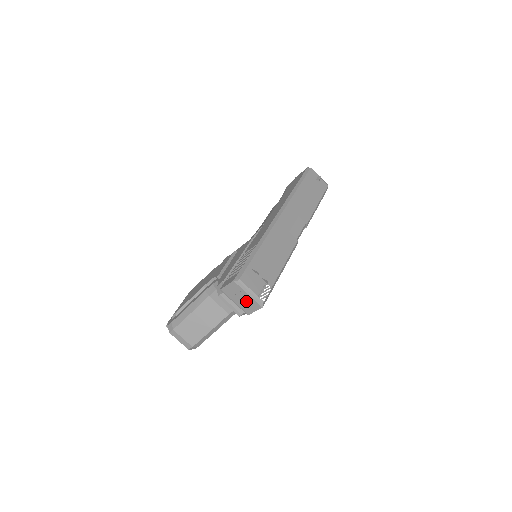
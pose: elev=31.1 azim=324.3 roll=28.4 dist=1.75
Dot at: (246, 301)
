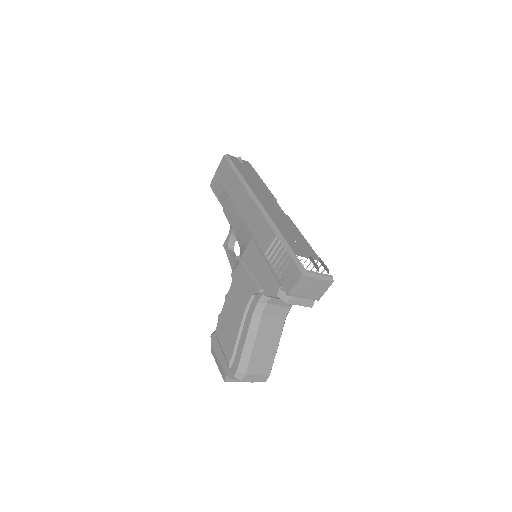
Dot at: (317, 287)
